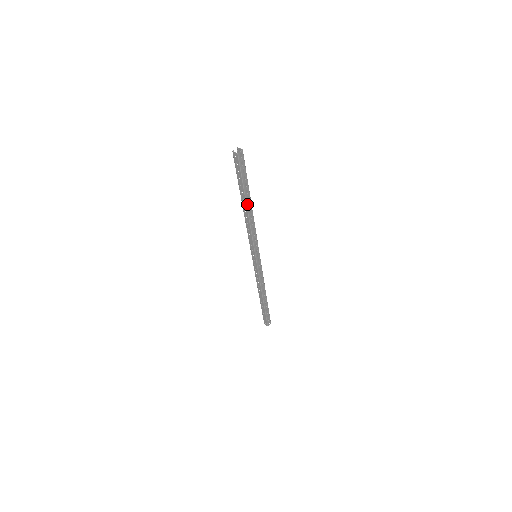
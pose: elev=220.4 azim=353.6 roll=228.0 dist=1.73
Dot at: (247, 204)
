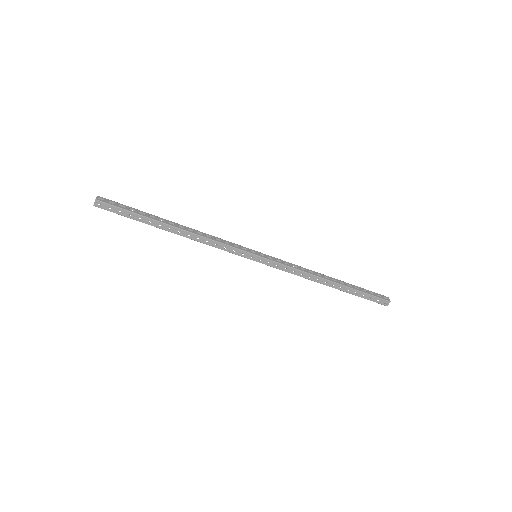
Dot at: (168, 224)
